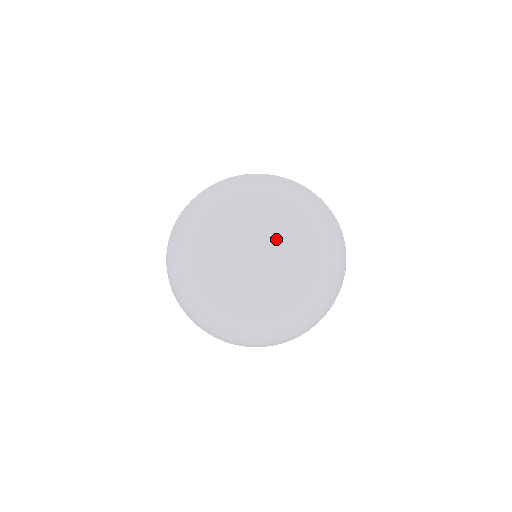
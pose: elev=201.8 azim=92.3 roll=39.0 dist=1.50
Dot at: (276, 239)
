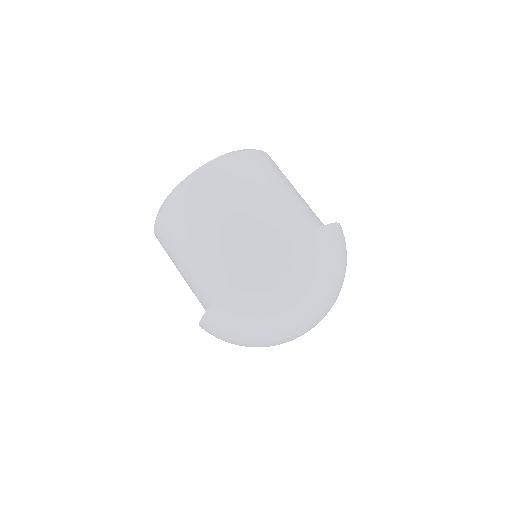
Dot at: (336, 297)
